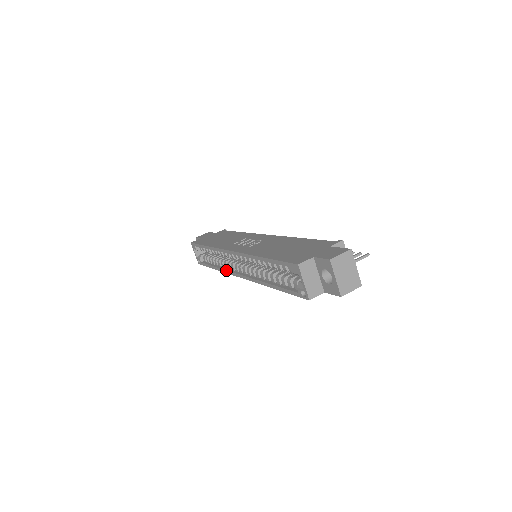
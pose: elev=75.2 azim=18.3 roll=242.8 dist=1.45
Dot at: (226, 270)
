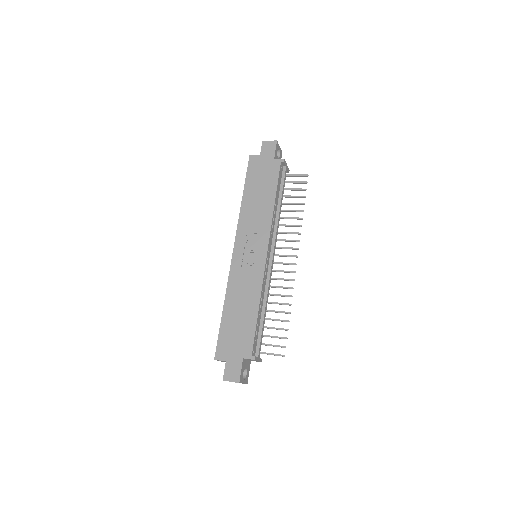
Dot at: occluded
